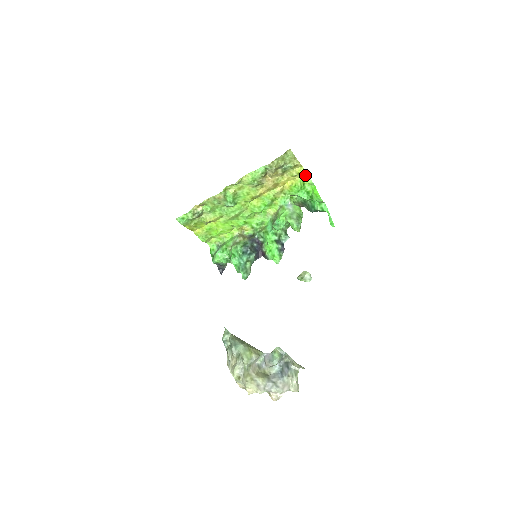
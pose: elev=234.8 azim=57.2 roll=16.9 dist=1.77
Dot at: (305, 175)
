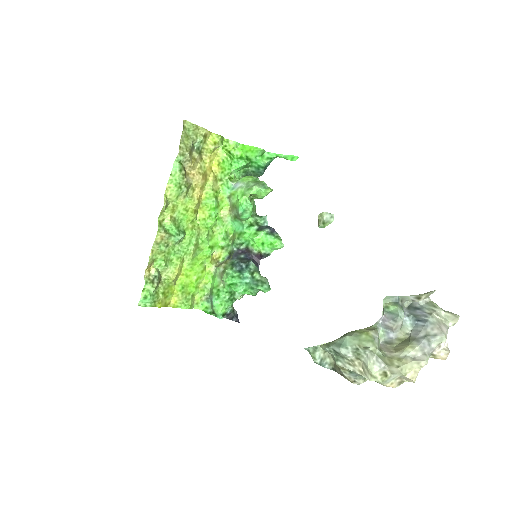
Dot at: (222, 141)
